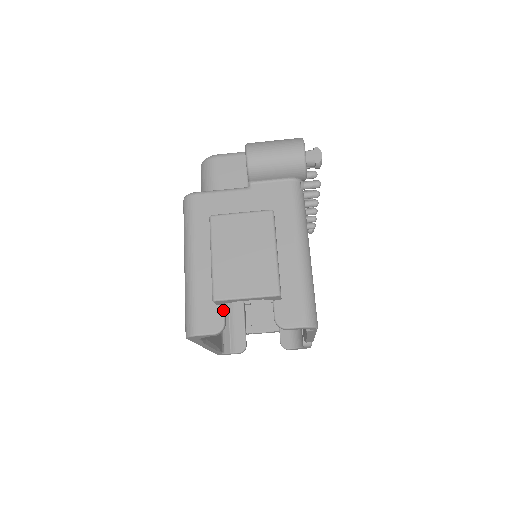
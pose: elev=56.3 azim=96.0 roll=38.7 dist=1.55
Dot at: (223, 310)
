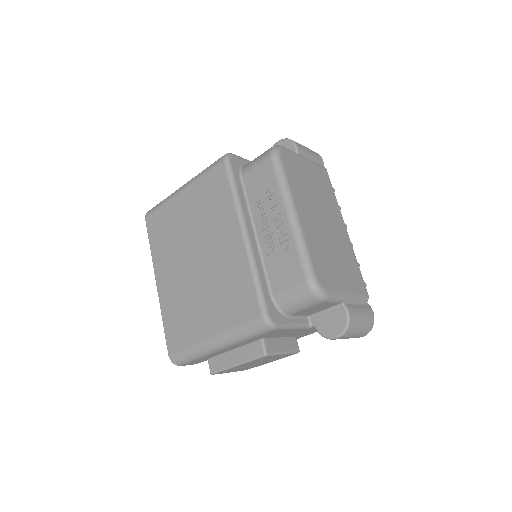
Dot at: occluded
